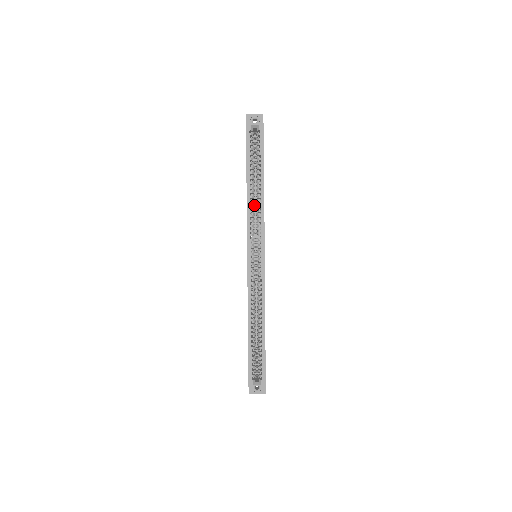
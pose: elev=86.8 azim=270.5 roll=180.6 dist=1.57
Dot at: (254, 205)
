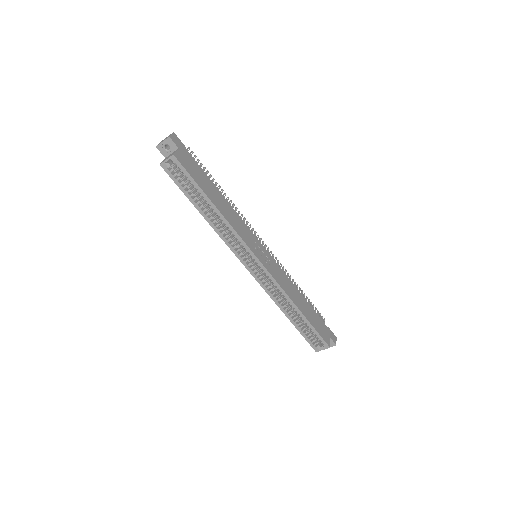
Dot at: (221, 224)
